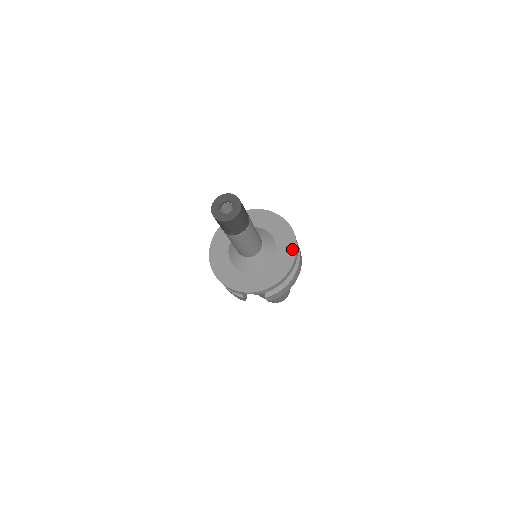
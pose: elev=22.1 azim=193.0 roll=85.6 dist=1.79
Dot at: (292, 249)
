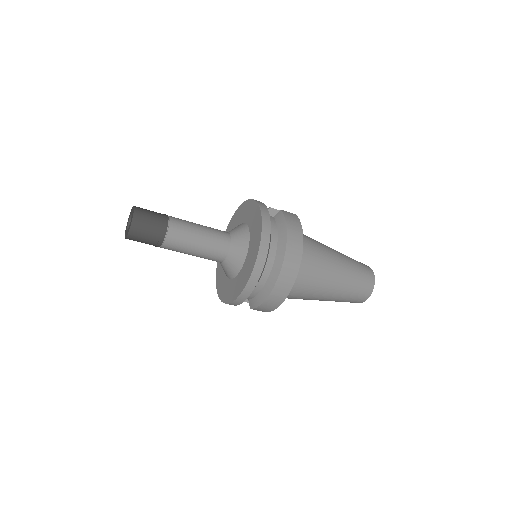
Dot at: (253, 261)
